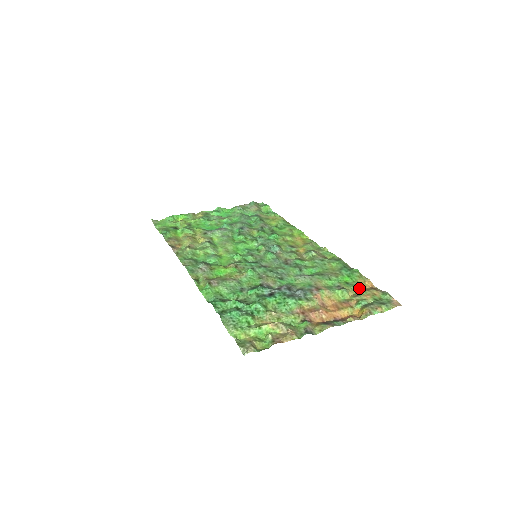
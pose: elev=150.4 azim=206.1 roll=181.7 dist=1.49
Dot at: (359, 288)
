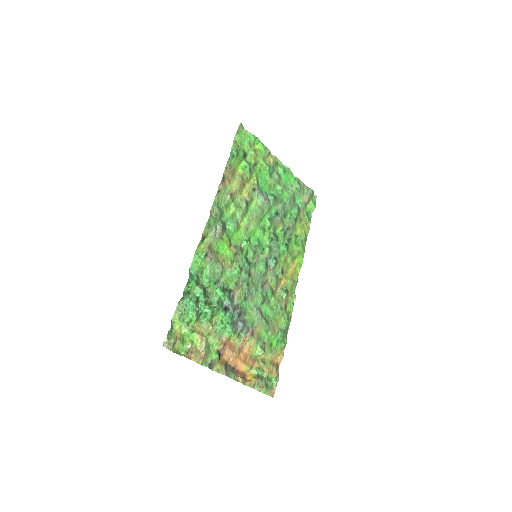
Dot at: (271, 357)
